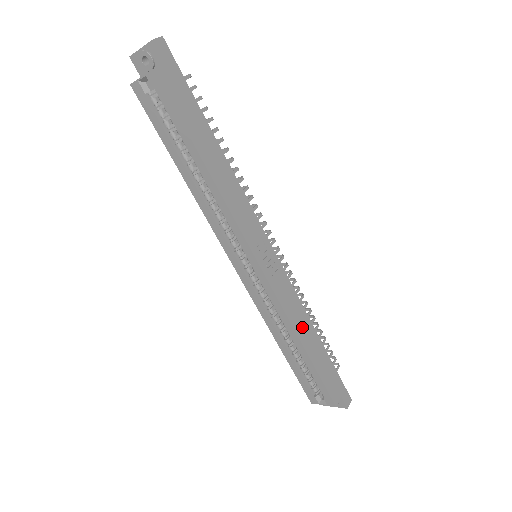
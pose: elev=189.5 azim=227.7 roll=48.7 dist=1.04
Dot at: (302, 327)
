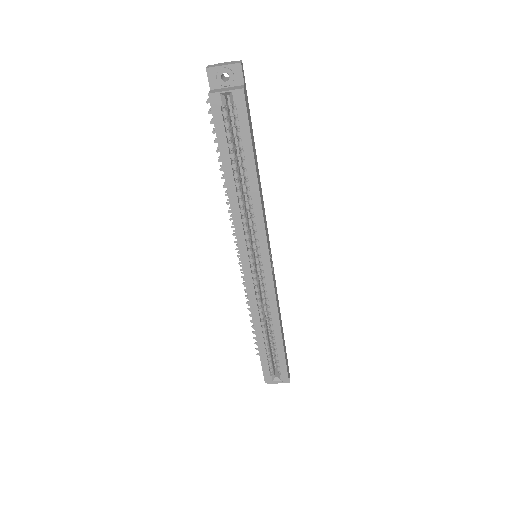
Dot at: (279, 316)
